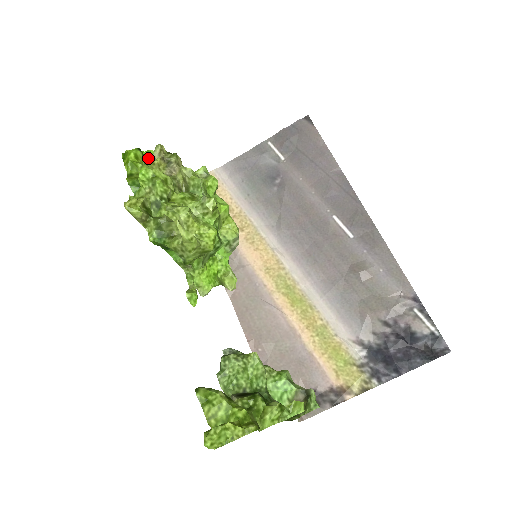
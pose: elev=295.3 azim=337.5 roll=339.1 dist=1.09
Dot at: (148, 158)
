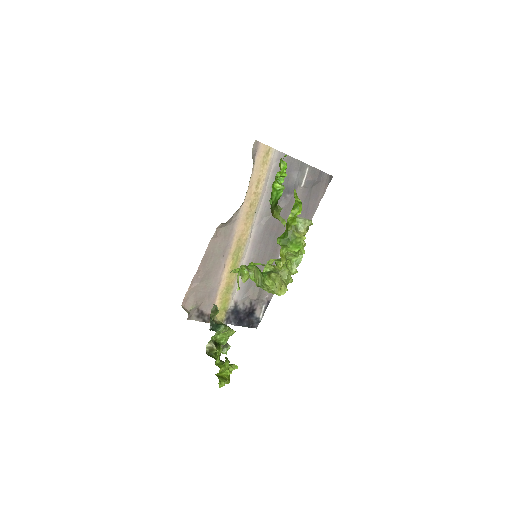
Dot at: occluded
